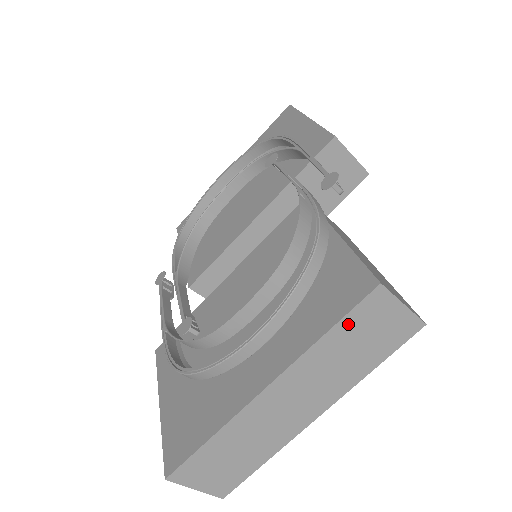
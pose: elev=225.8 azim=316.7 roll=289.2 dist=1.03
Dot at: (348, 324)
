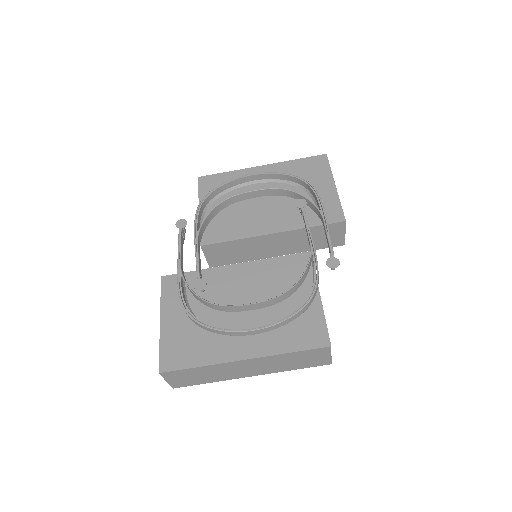
Dot at: (303, 353)
